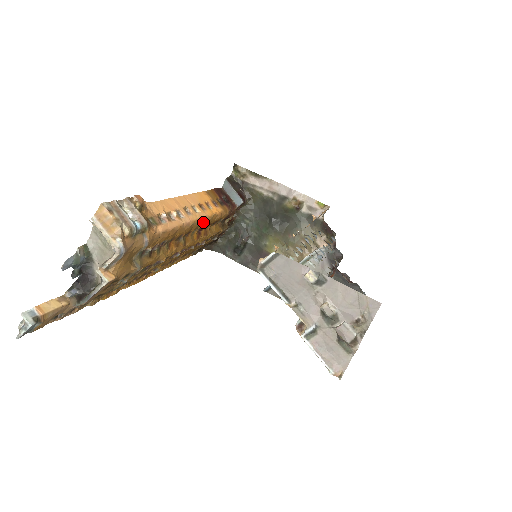
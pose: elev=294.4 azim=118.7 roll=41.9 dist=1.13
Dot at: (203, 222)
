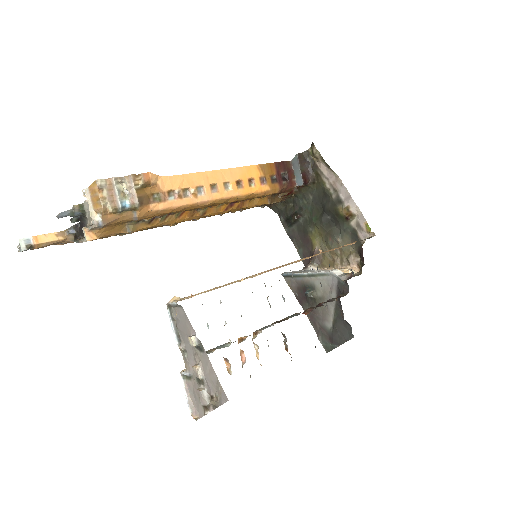
Dot at: (232, 200)
